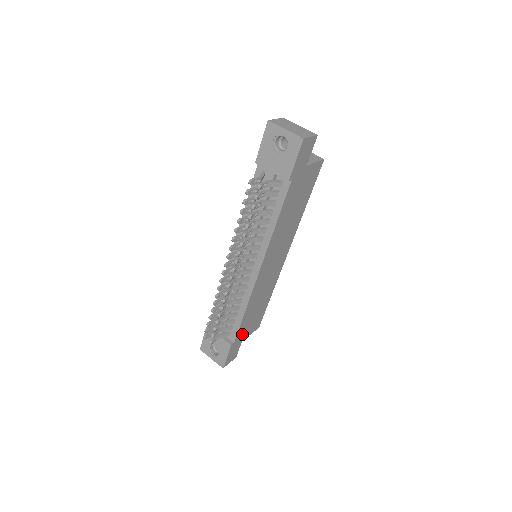
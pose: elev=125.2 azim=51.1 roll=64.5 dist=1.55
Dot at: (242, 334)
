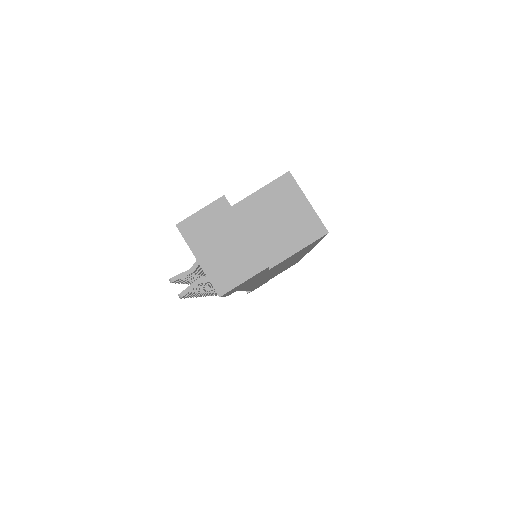
Dot at: occluded
